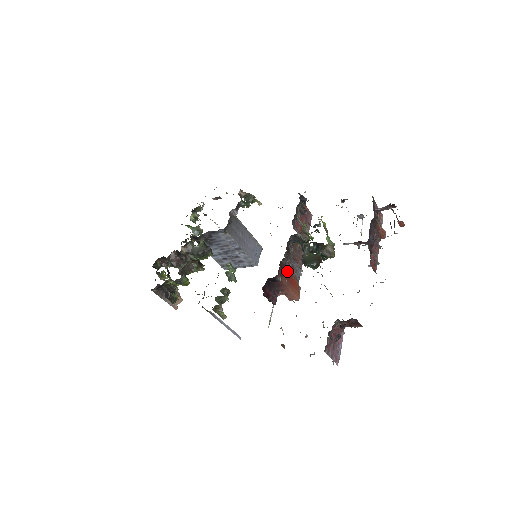
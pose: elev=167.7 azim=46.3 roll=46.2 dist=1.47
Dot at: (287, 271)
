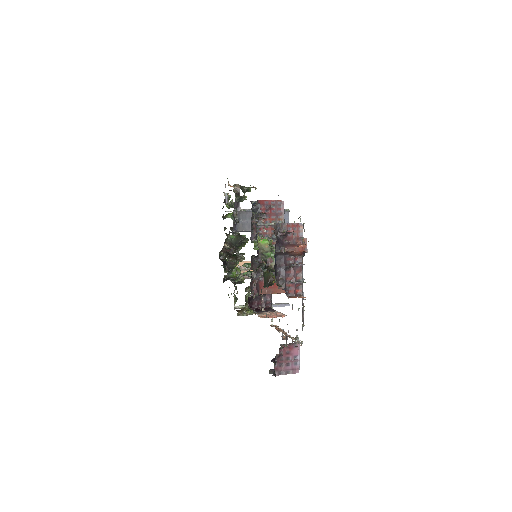
Dot at: occluded
